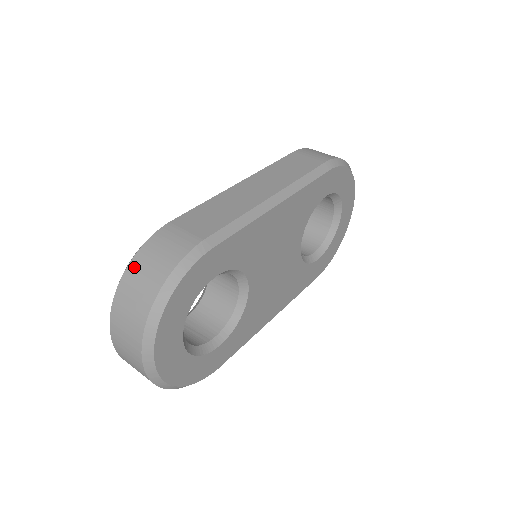
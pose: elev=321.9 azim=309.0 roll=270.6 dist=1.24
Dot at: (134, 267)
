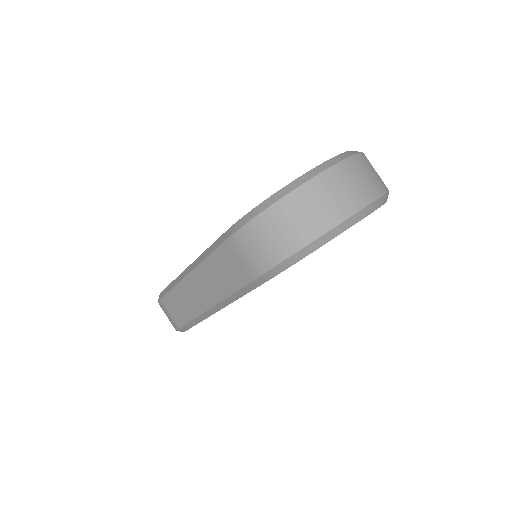
Dot at: occluded
